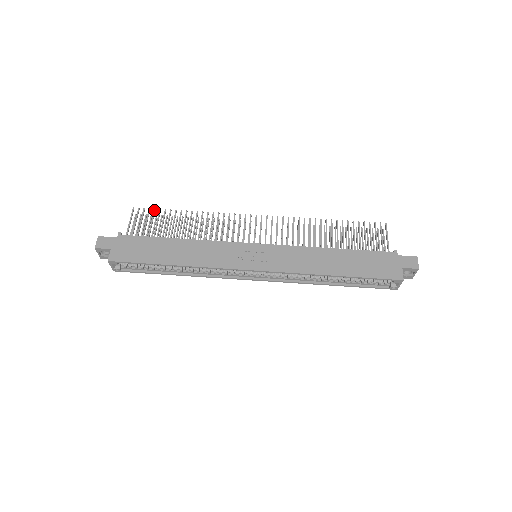
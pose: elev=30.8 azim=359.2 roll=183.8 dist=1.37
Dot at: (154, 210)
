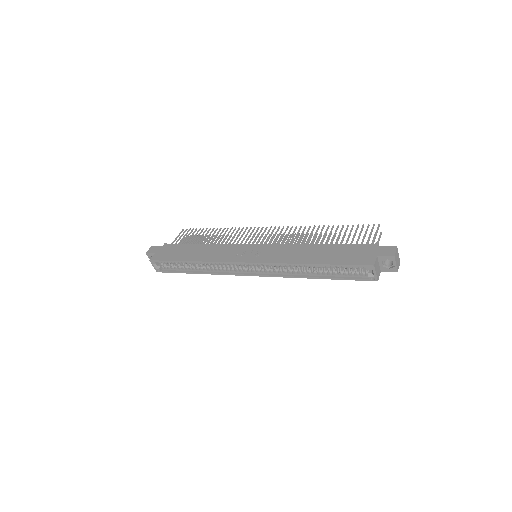
Dot at: (196, 229)
